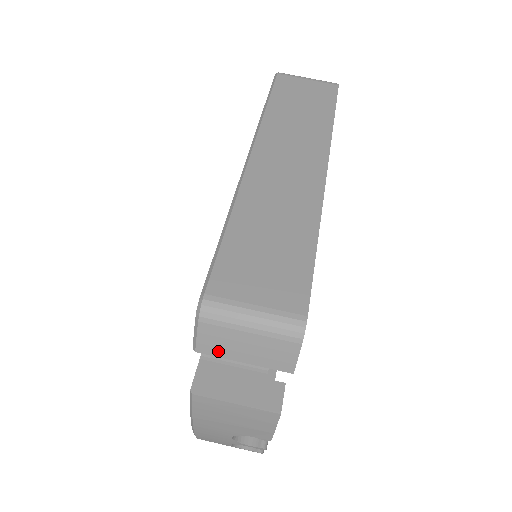
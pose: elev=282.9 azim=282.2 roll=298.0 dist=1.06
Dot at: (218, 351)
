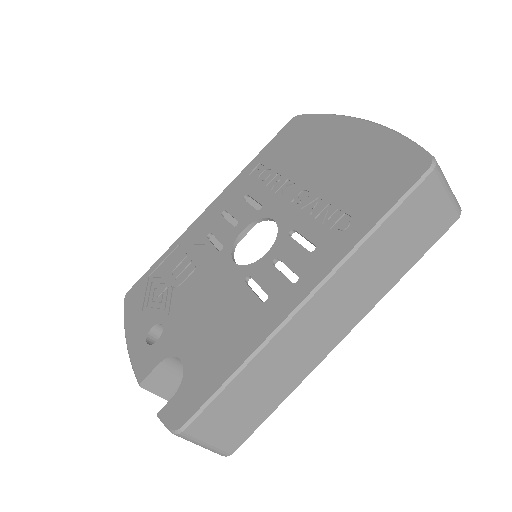
Dot at: occluded
